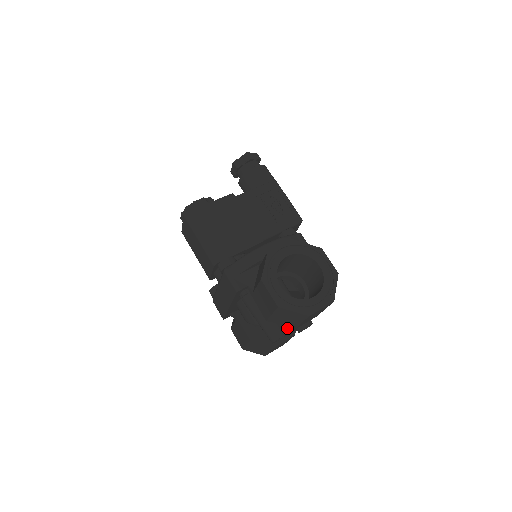
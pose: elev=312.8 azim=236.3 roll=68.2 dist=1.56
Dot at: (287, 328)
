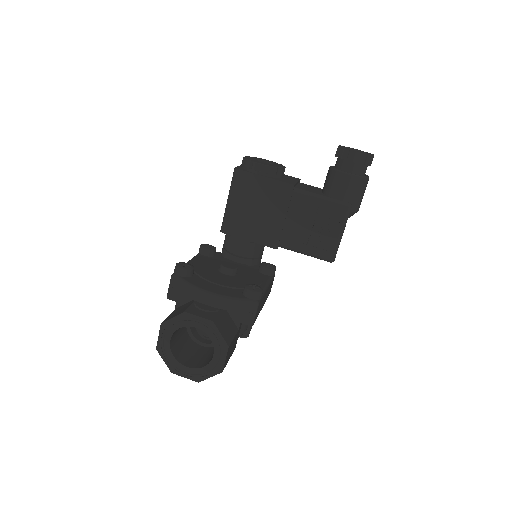
Dot at: occluded
